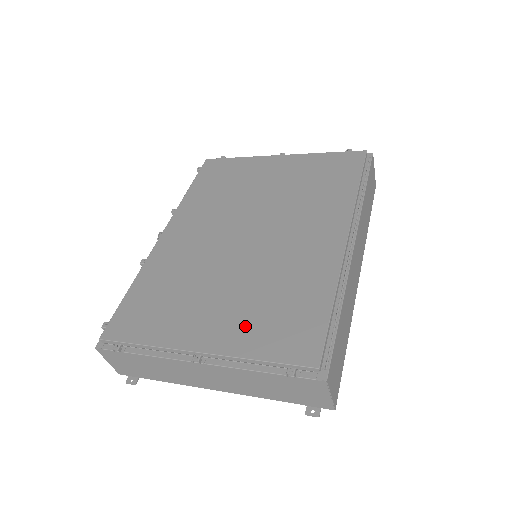
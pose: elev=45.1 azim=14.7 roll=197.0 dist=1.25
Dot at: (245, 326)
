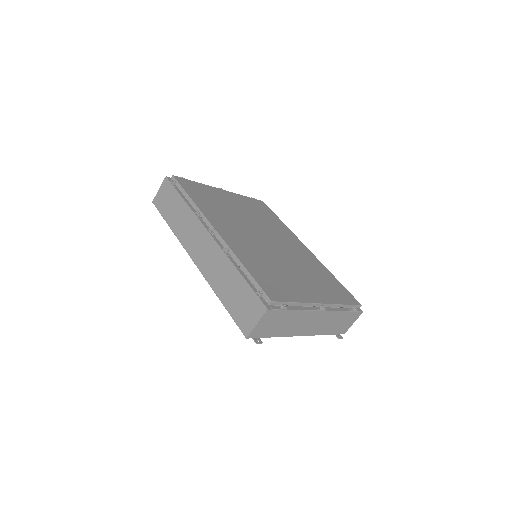
Dot at: (324, 290)
